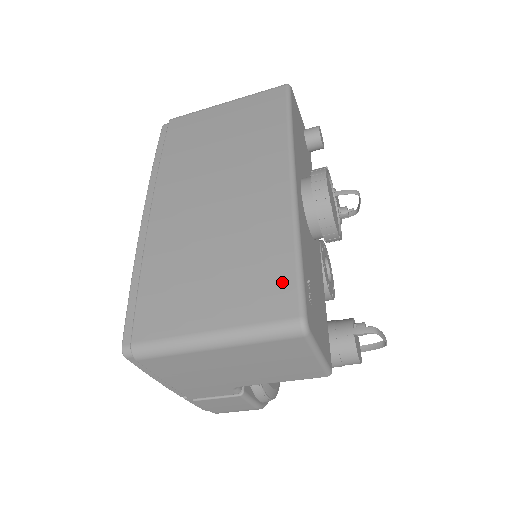
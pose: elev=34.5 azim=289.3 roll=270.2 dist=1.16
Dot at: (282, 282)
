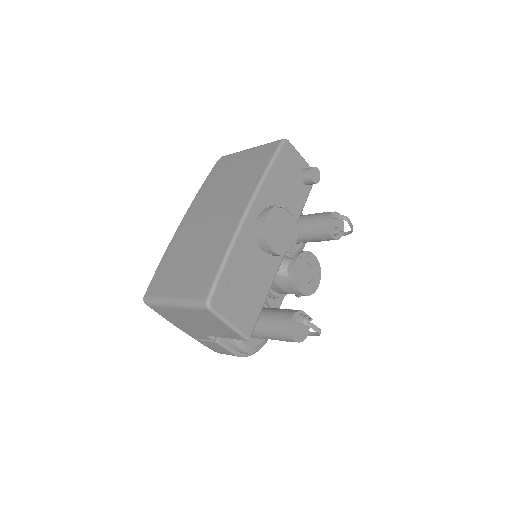
Dot at: (209, 277)
